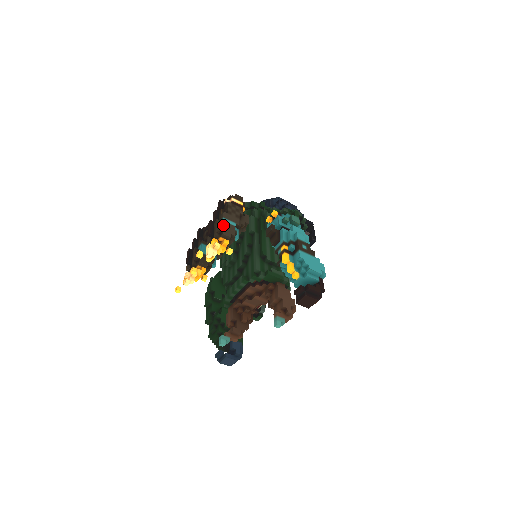
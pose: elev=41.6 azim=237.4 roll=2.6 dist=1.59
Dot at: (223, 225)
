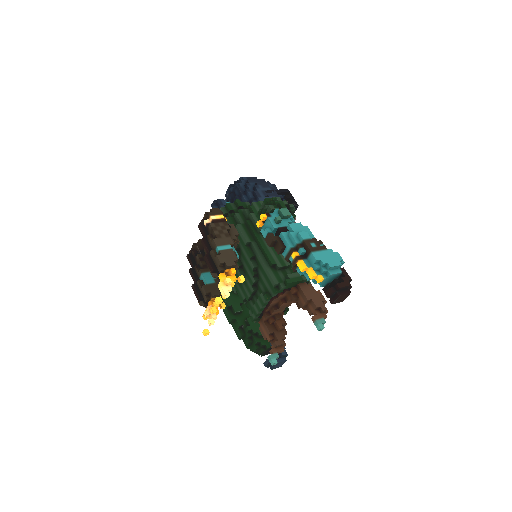
Dot at: (222, 256)
